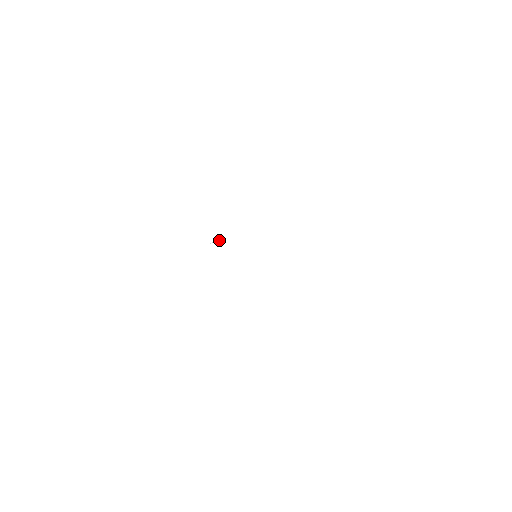
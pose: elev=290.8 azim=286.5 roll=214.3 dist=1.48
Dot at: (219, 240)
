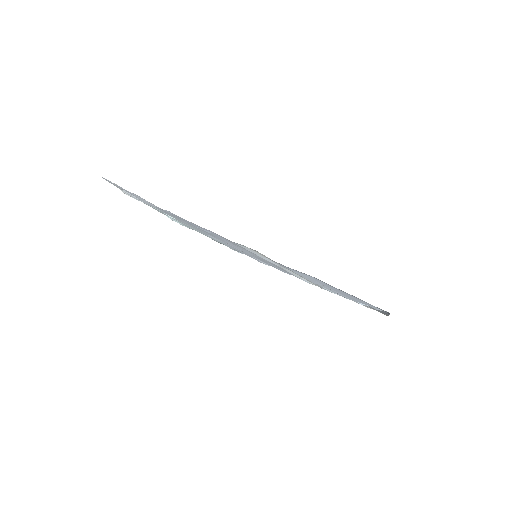
Dot at: occluded
